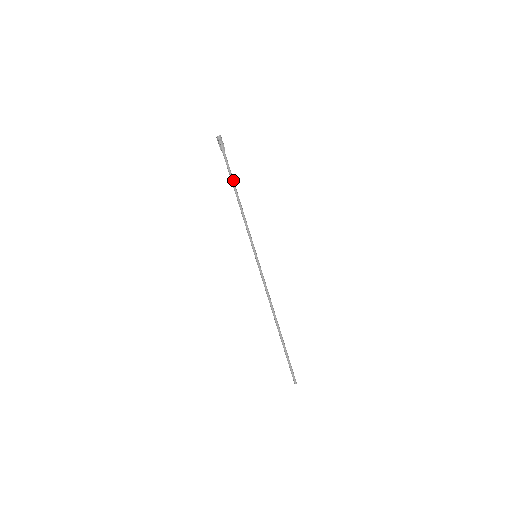
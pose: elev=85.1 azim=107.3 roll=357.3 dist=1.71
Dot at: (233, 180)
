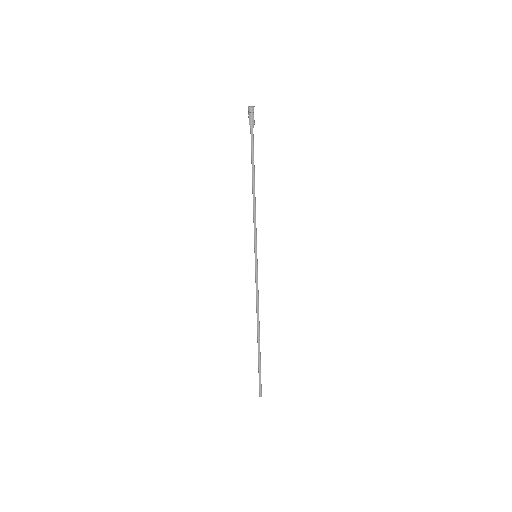
Dot at: occluded
